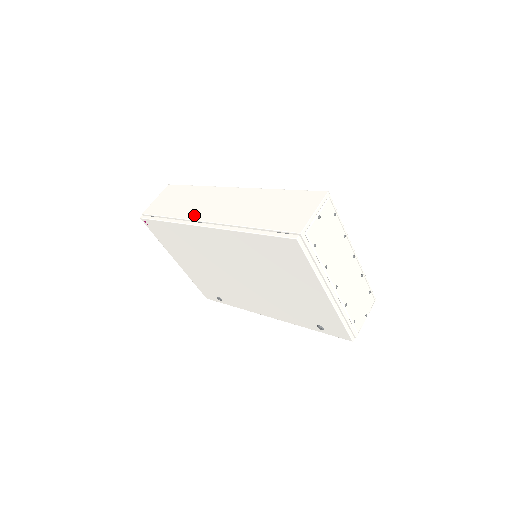
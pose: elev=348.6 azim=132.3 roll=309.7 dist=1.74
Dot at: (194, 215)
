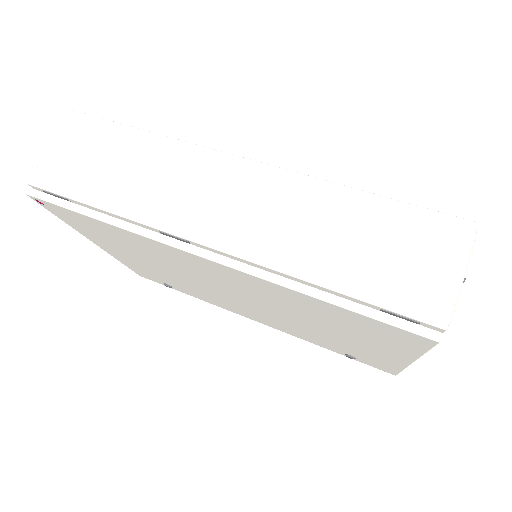
Dot at: (165, 218)
